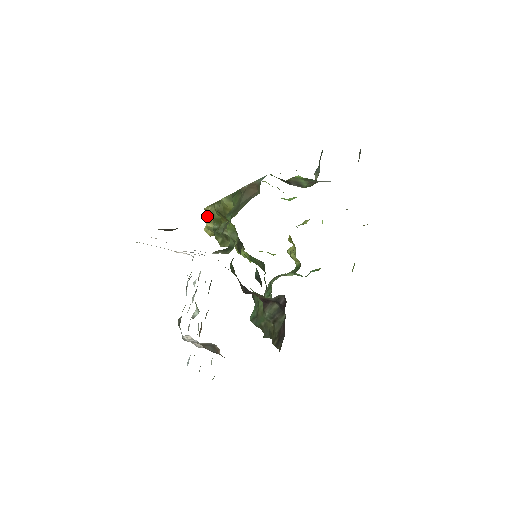
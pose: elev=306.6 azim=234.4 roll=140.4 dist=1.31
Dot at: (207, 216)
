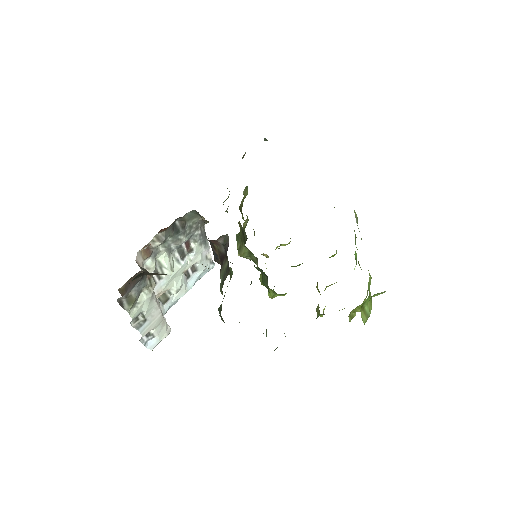
Dot at: occluded
